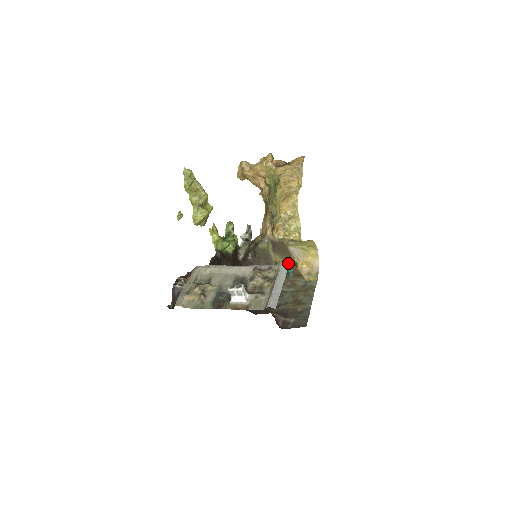
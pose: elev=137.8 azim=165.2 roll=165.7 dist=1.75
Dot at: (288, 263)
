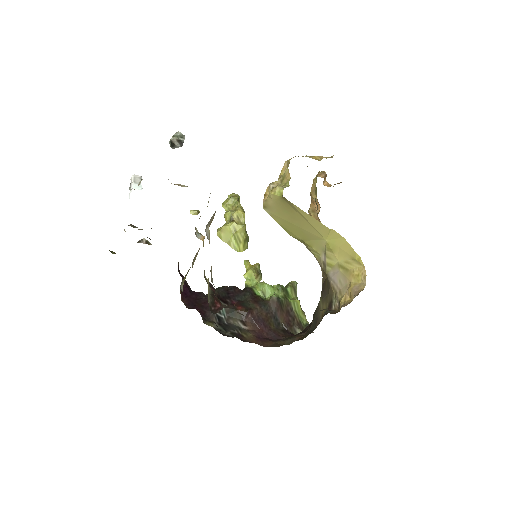
Dot at: occluded
